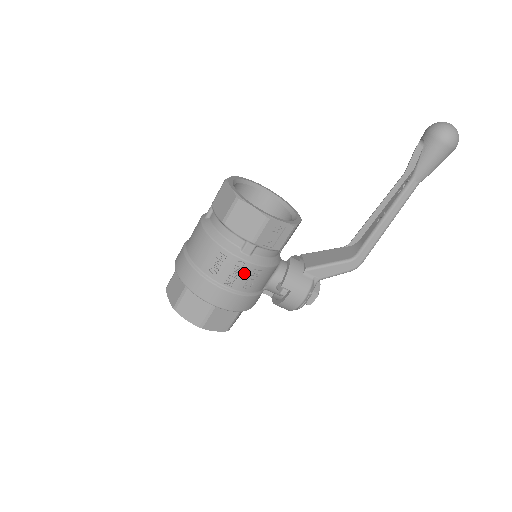
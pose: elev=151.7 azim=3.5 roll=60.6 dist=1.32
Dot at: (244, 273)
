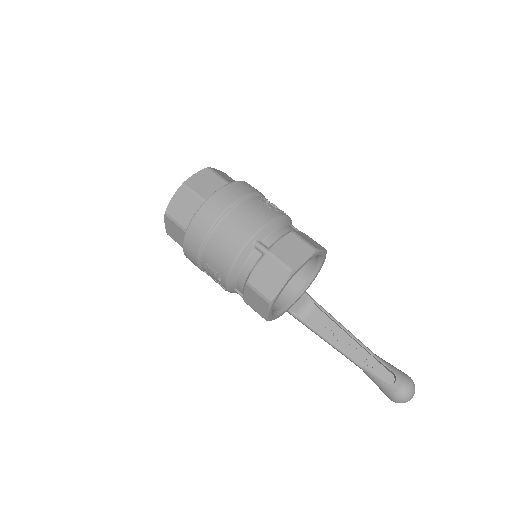
Dot at: occluded
